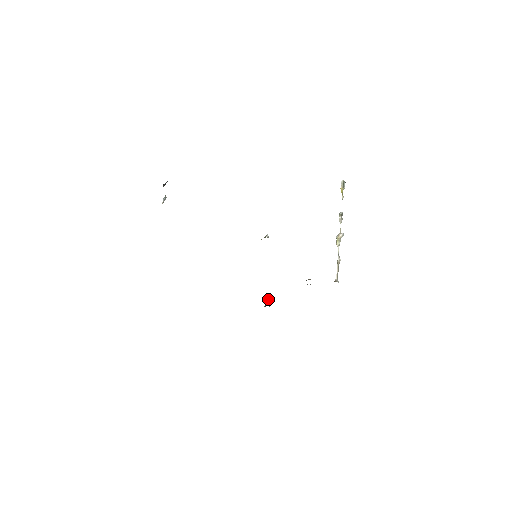
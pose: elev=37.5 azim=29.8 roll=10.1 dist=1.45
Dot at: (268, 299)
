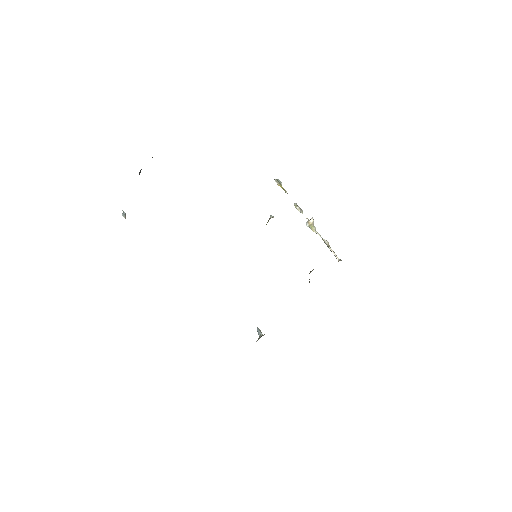
Dot at: (258, 329)
